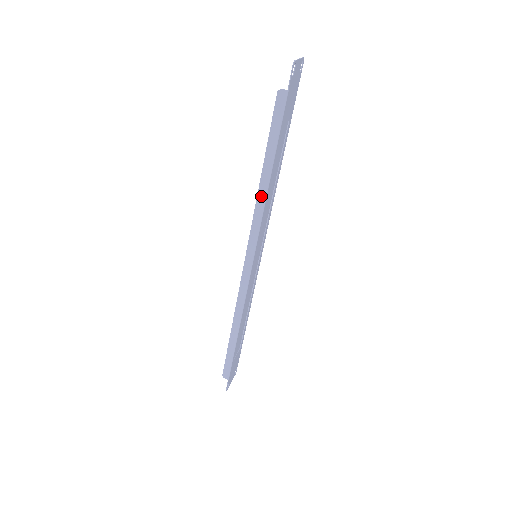
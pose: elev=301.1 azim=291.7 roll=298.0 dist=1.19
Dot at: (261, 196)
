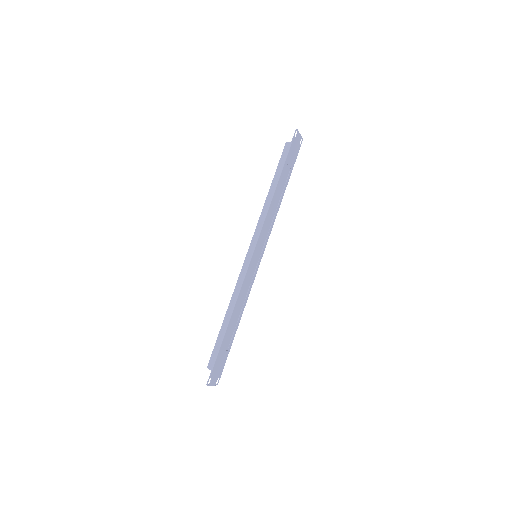
Dot at: (267, 203)
